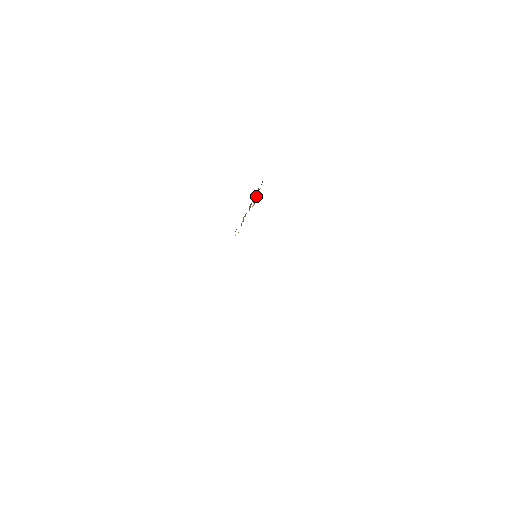
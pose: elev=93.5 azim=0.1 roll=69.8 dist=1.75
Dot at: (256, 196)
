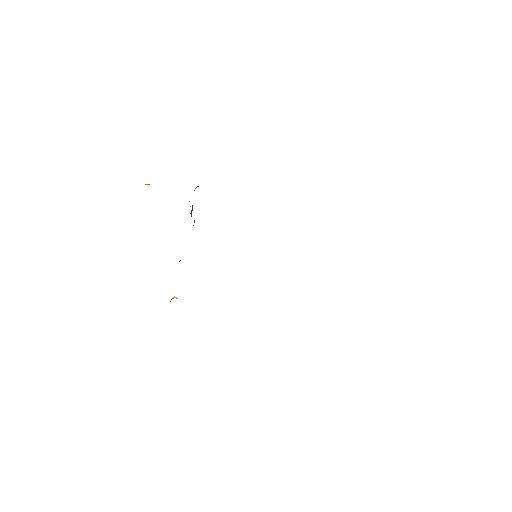
Dot at: (192, 206)
